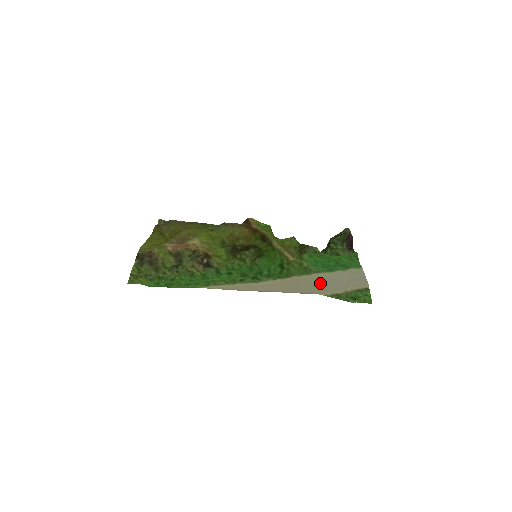
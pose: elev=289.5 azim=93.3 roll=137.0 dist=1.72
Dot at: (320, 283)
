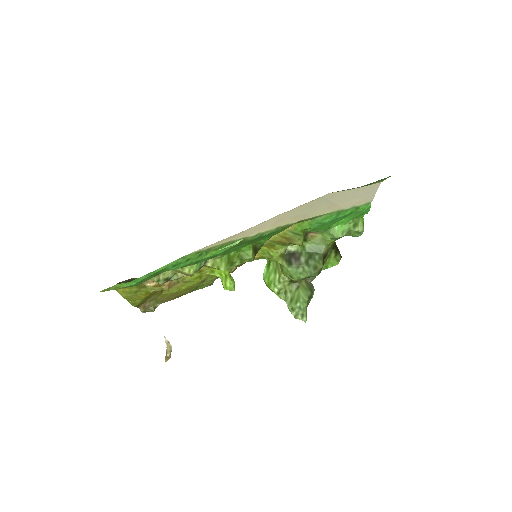
Dot at: (329, 204)
